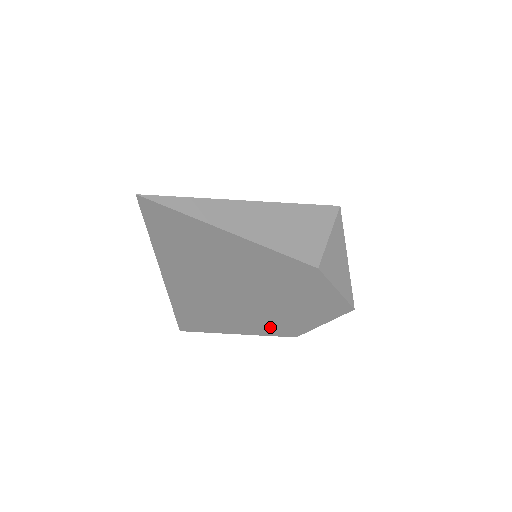
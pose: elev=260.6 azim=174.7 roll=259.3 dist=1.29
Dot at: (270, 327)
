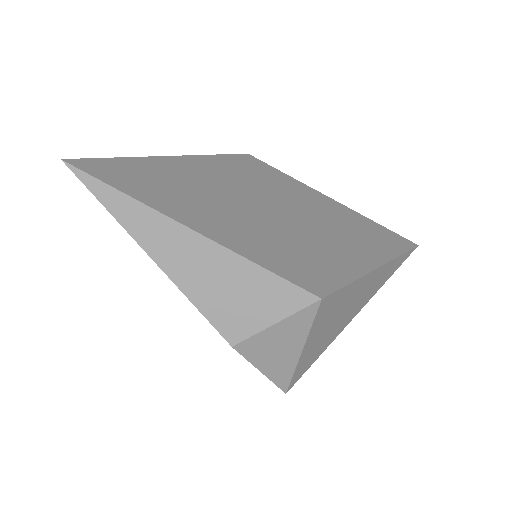
Dot at: occluded
